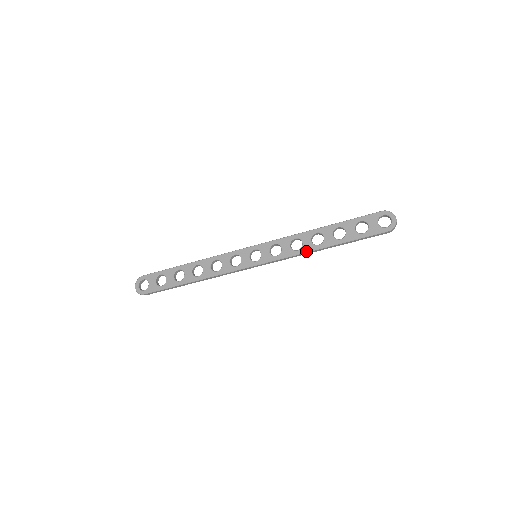
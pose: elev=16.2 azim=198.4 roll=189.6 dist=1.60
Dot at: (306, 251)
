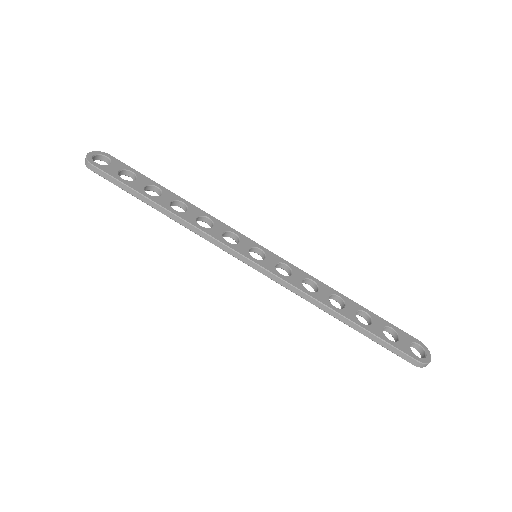
Dot at: (318, 299)
